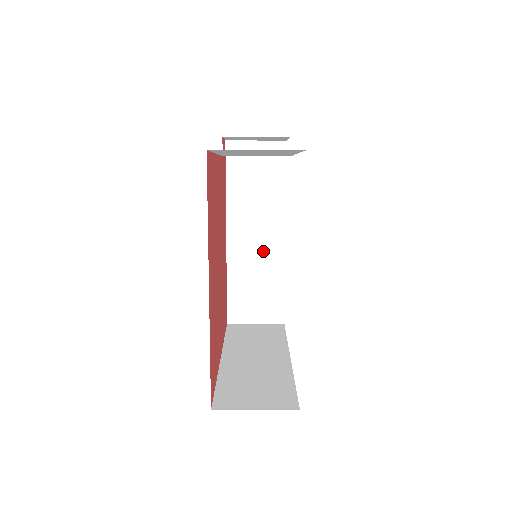
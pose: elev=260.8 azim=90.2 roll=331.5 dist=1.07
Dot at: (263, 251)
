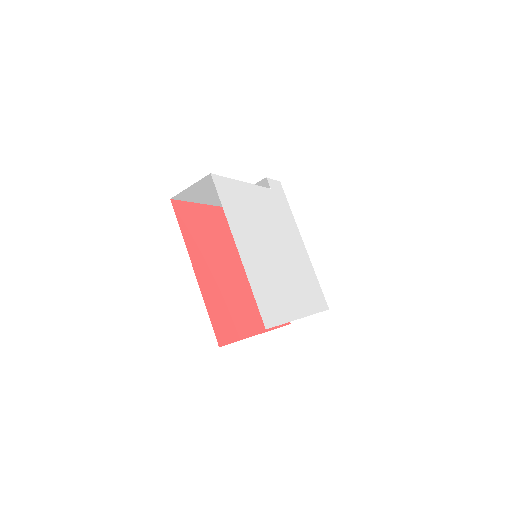
Dot at: occluded
